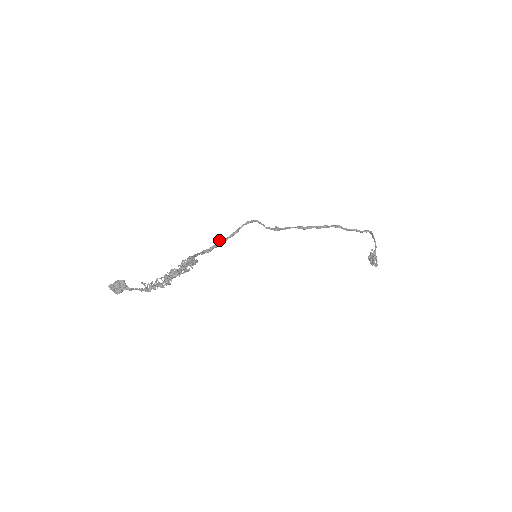
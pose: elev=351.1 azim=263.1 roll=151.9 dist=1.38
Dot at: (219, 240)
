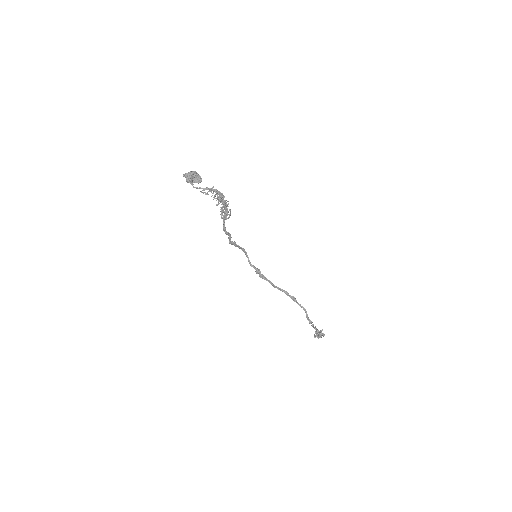
Dot at: (229, 240)
